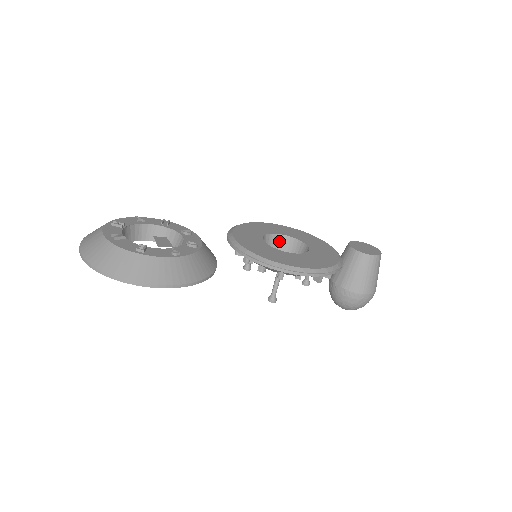
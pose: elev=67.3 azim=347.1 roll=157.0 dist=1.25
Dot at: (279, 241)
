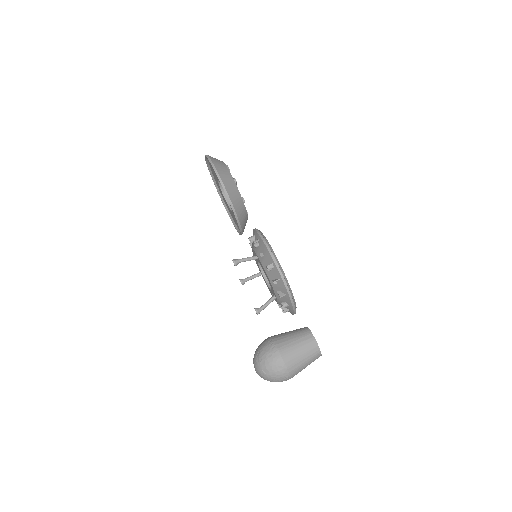
Dot at: occluded
